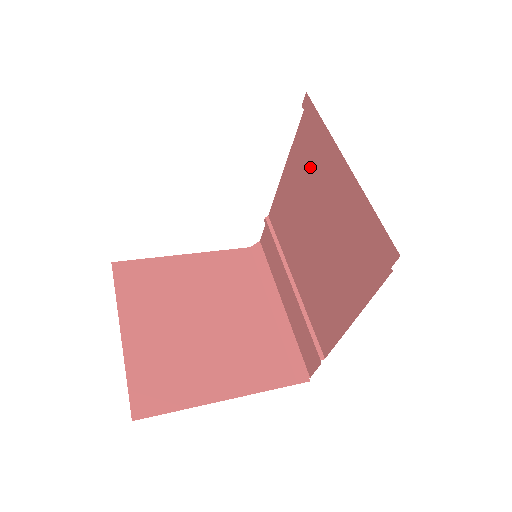
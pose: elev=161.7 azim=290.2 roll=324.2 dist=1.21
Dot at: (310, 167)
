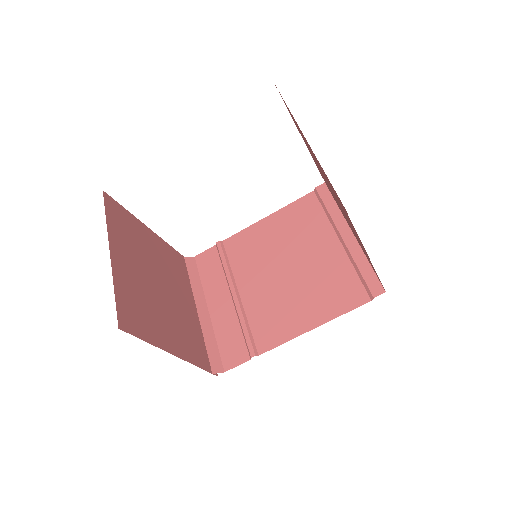
Dot at: (304, 224)
